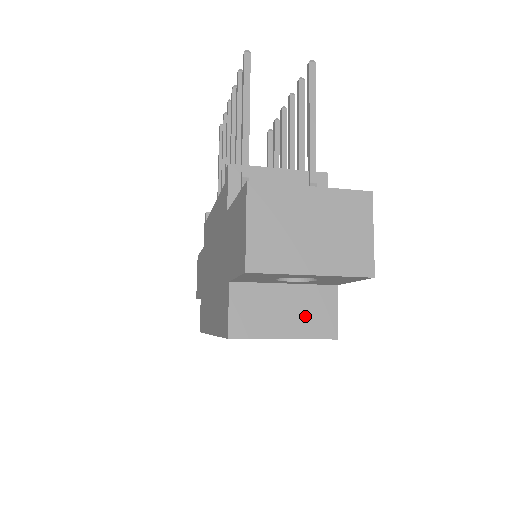
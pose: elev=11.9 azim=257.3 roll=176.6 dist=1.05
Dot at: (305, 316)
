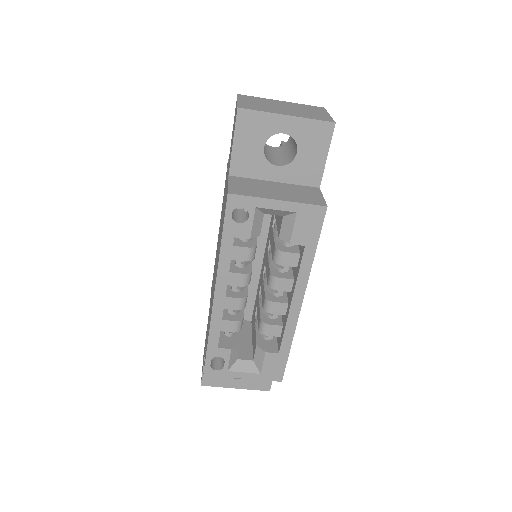
Dot at: (295, 194)
